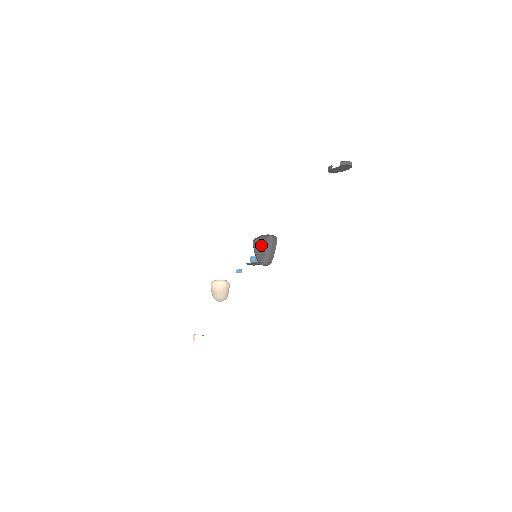
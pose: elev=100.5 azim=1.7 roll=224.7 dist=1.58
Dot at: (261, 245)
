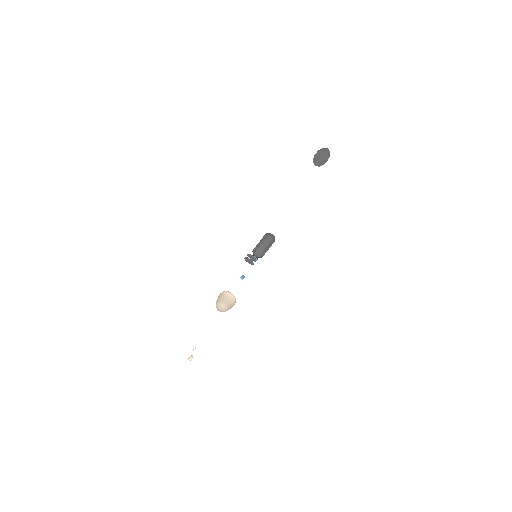
Dot at: occluded
